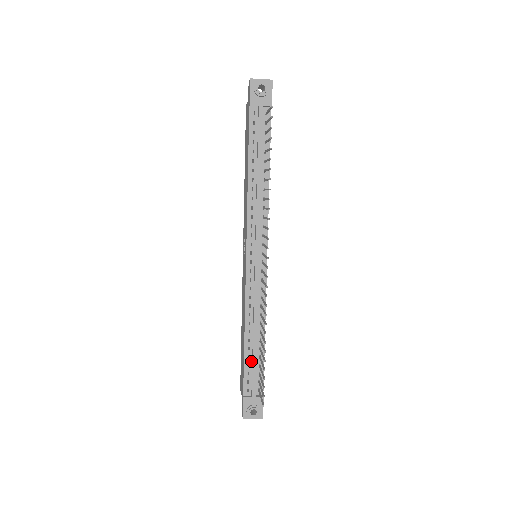
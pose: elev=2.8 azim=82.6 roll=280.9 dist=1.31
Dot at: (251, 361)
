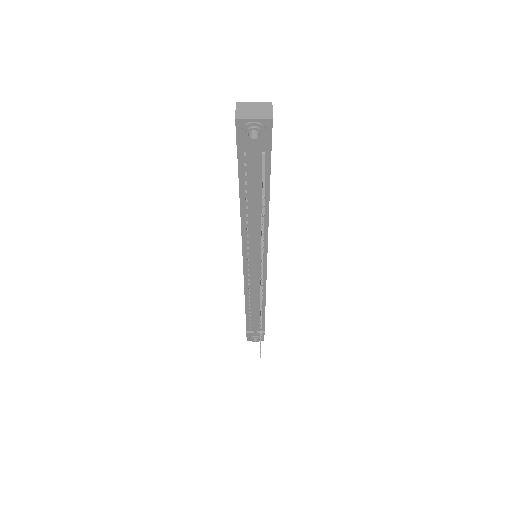
Dot at: (252, 317)
